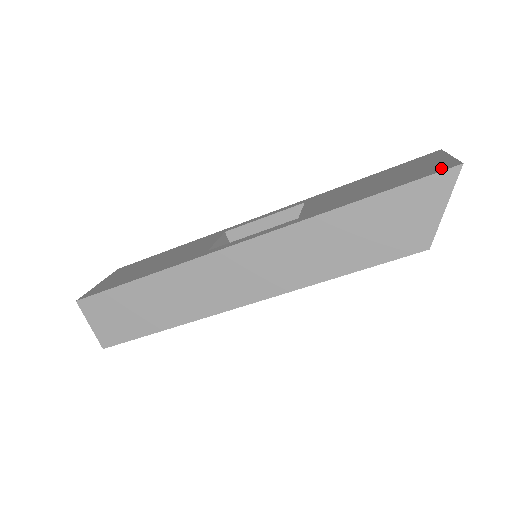
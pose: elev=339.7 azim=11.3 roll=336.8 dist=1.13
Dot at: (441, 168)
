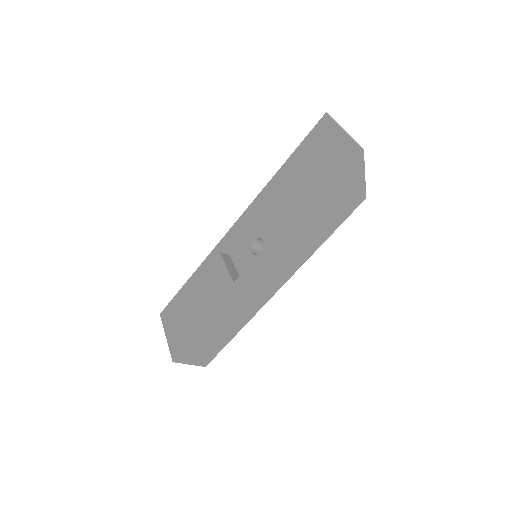
Dot at: (350, 156)
